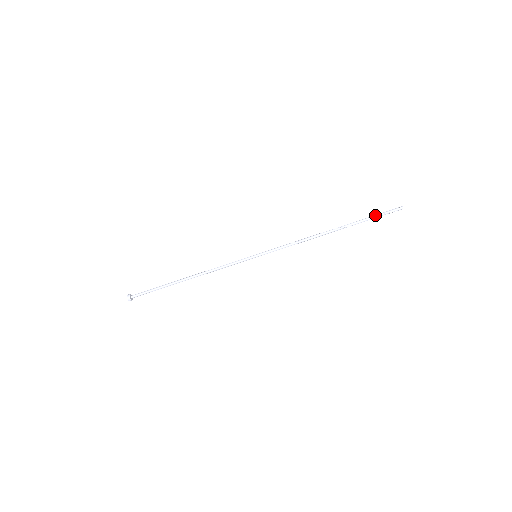
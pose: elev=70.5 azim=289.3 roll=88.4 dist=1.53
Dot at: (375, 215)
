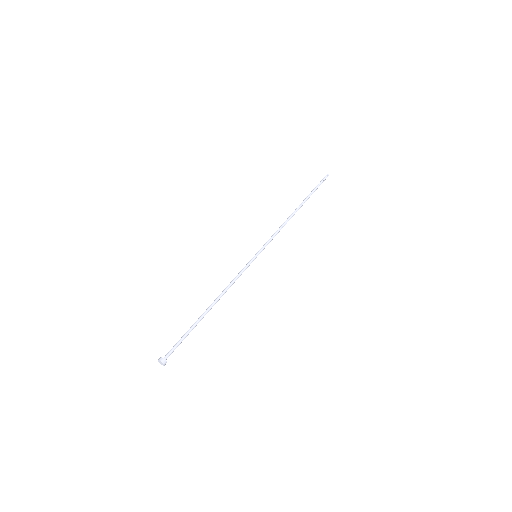
Dot at: (316, 186)
